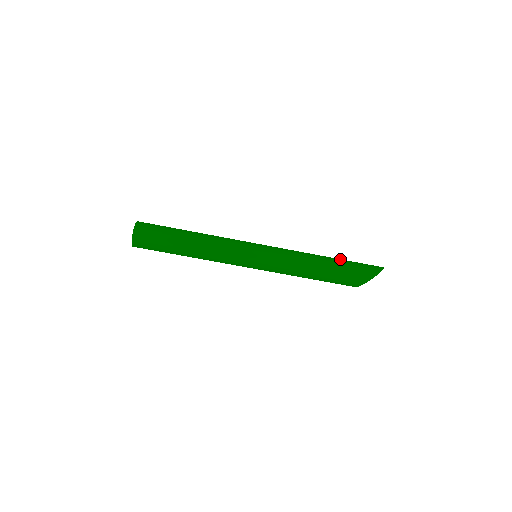
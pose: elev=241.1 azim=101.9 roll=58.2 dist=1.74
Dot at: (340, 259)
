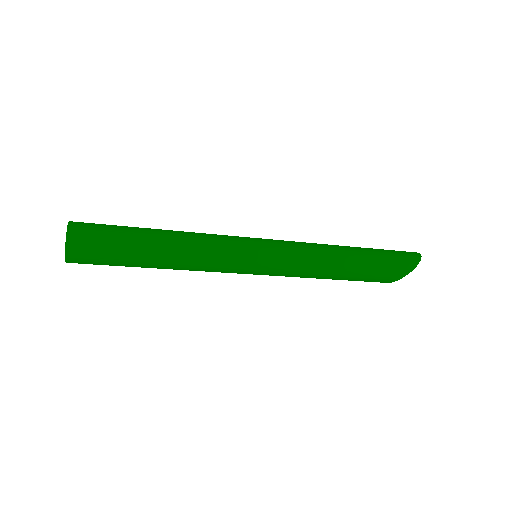
Dot at: (368, 249)
